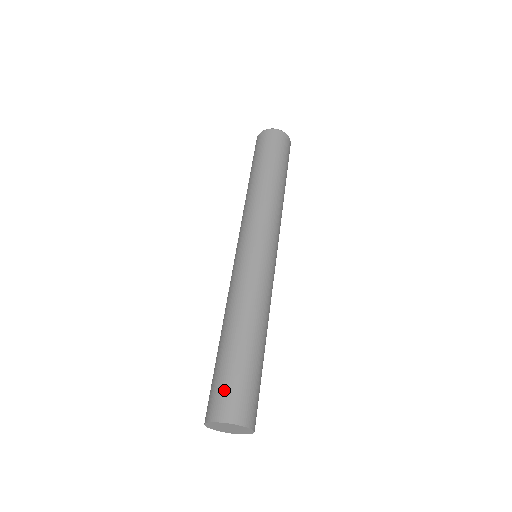
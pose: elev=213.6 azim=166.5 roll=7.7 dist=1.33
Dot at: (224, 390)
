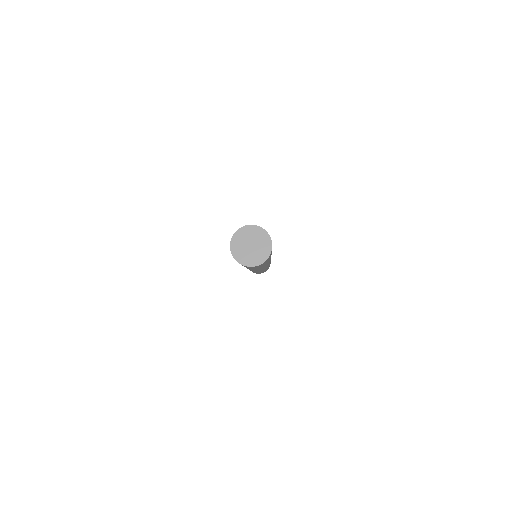
Dot at: occluded
